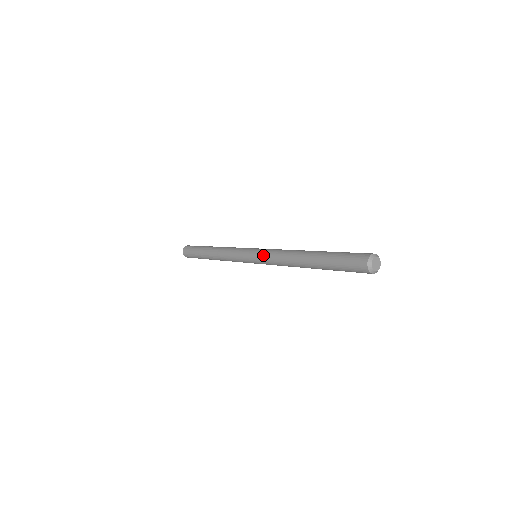
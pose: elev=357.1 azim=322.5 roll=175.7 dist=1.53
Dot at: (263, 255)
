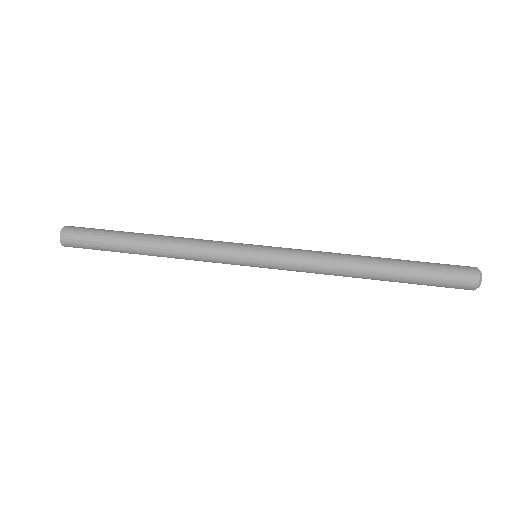
Dot at: (285, 268)
